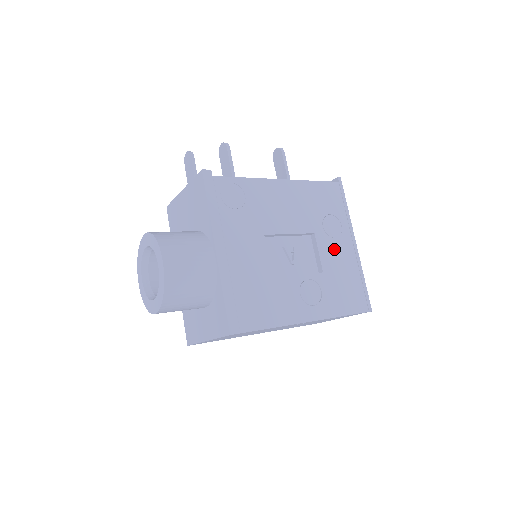
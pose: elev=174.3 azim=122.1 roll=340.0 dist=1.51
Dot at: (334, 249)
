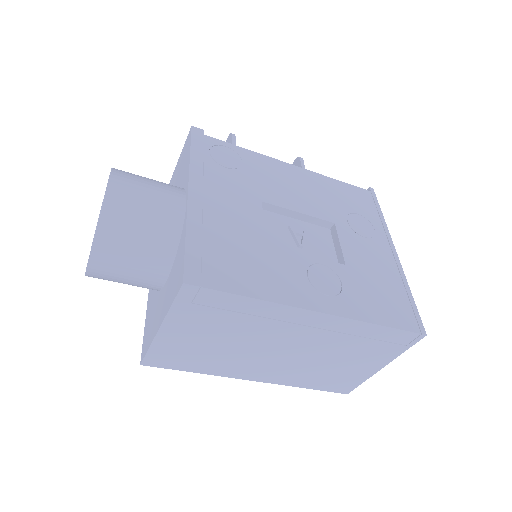
Dot at: (363, 247)
